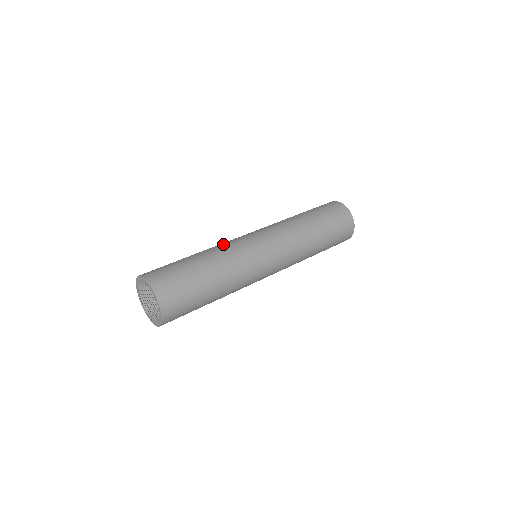
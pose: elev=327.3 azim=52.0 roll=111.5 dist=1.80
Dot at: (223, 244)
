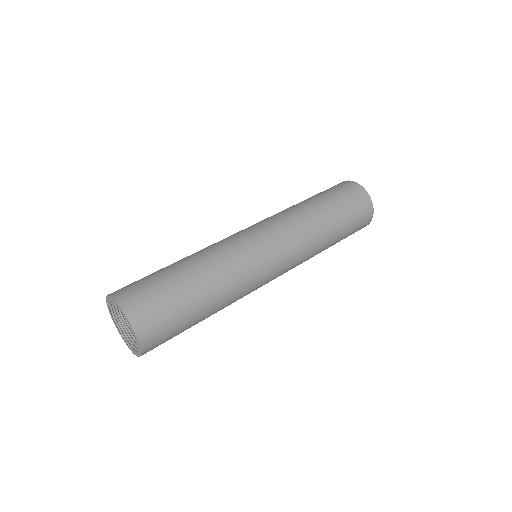
Dot at: (226, 254)
